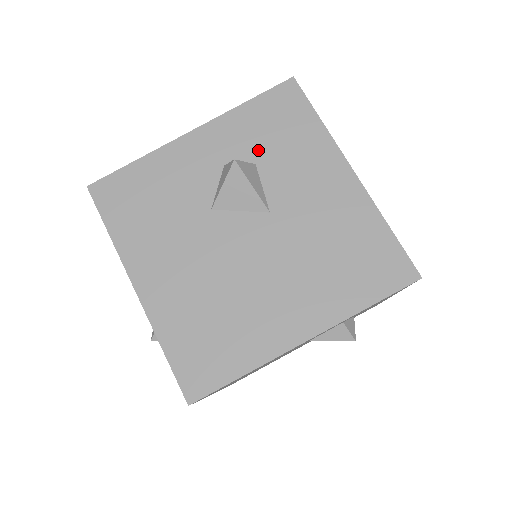
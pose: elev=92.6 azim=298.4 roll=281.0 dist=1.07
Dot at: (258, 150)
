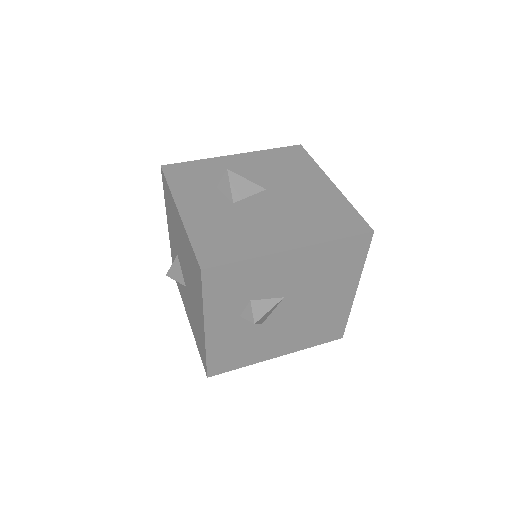
Dot at: (242, 298)
